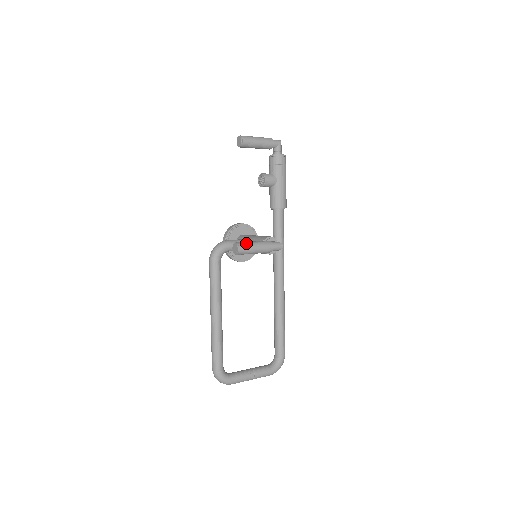
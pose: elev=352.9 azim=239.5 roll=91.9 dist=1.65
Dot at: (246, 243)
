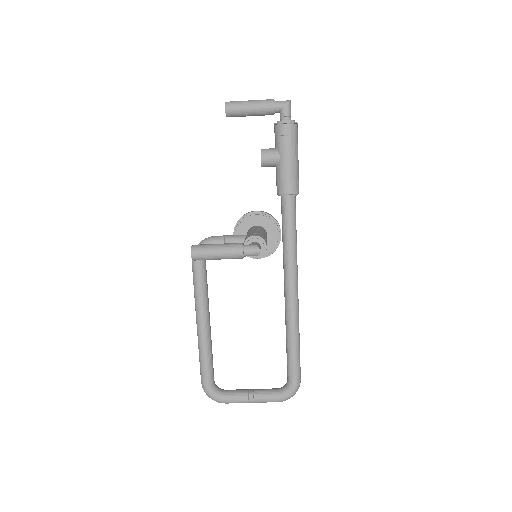
Dot at: (204, 246)
